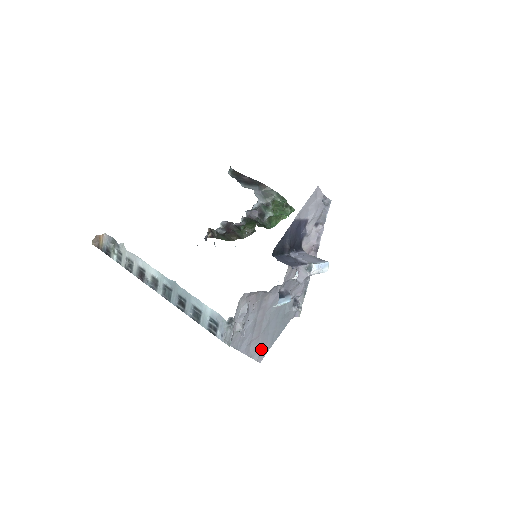
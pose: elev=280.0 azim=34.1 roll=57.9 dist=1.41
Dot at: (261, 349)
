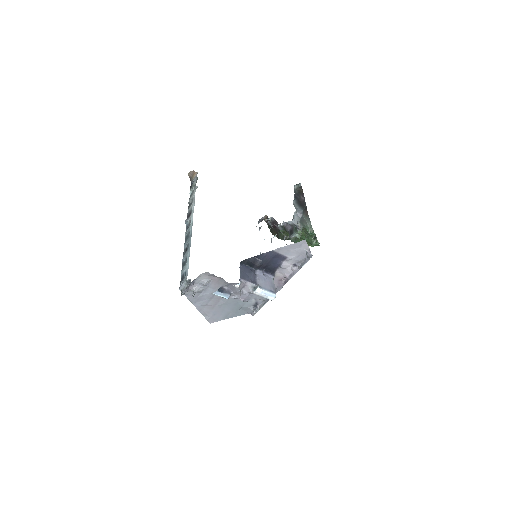
Dot at: (214, 315)
